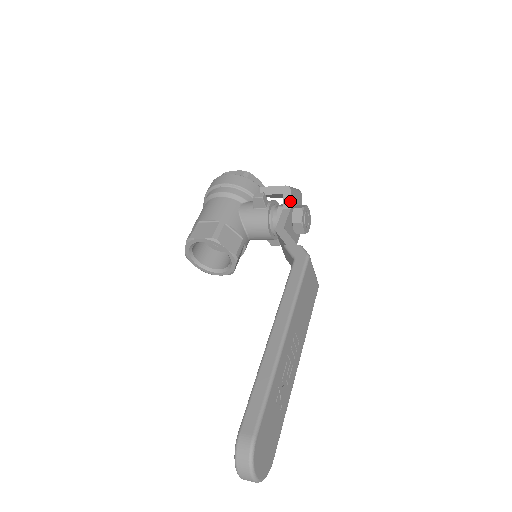
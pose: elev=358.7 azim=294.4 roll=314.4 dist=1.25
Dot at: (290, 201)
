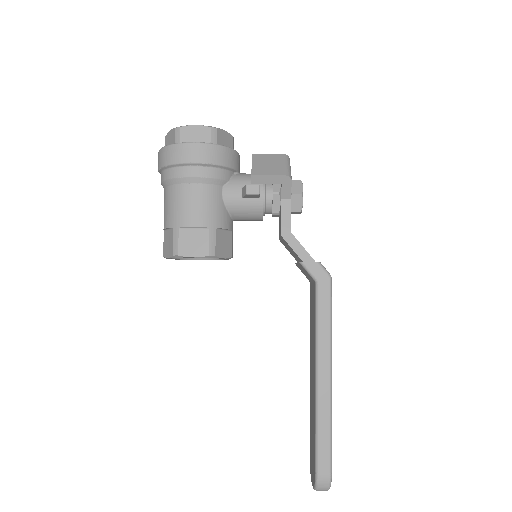
Dot at: (290, 192)
